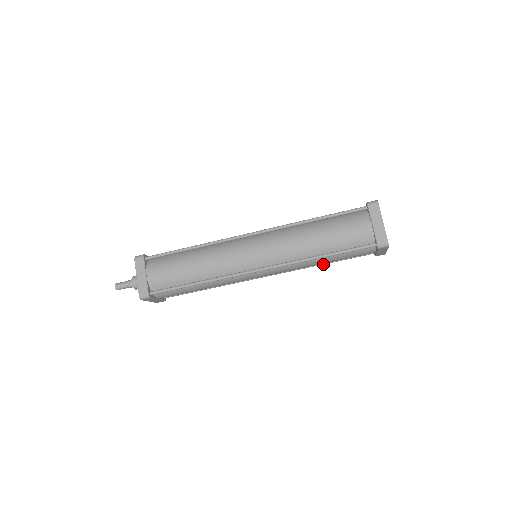
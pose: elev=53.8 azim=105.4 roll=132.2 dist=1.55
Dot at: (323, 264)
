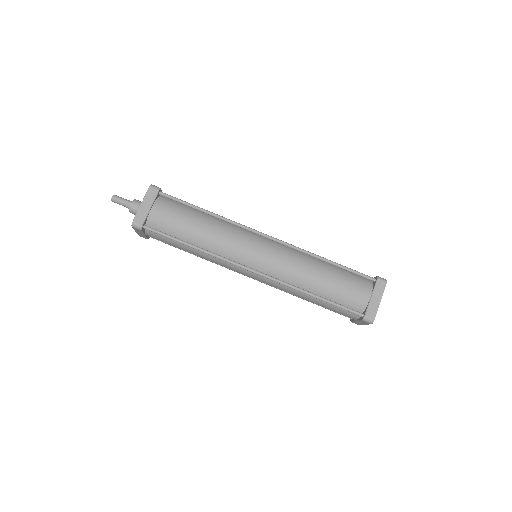
Dot at: occluded
